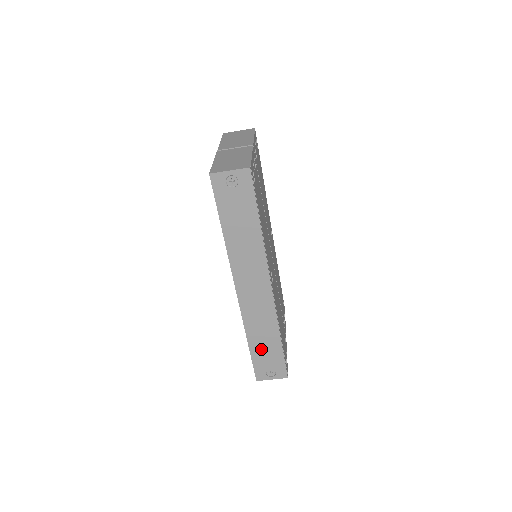
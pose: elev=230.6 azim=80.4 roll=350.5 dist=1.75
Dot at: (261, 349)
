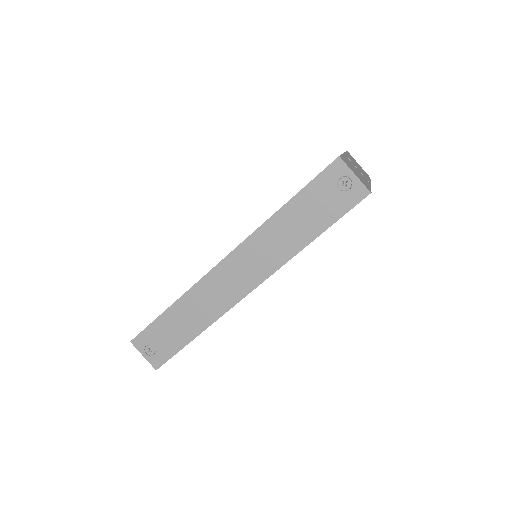
Dot at: (172, 324)
